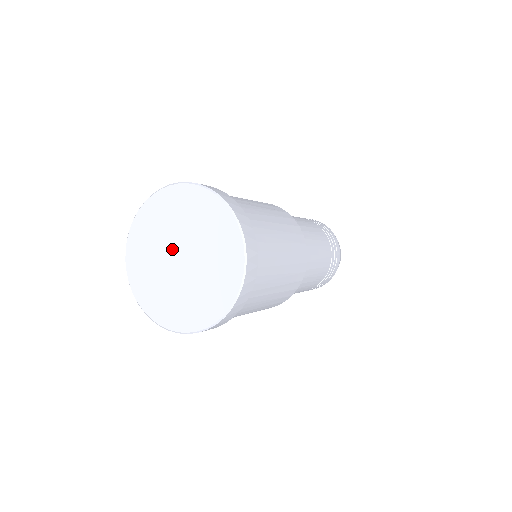
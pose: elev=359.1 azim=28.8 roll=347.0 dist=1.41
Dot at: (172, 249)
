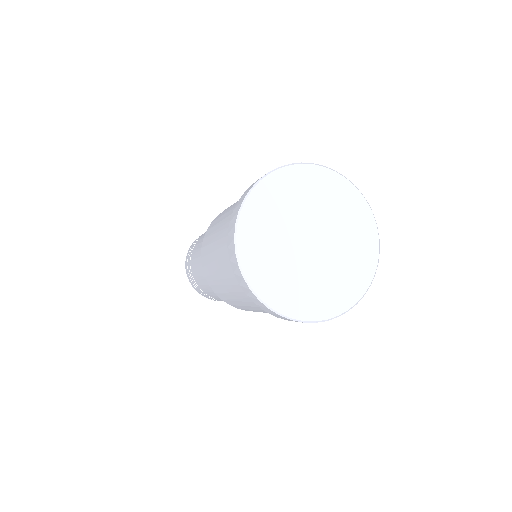
Dot at: (300, 234)
